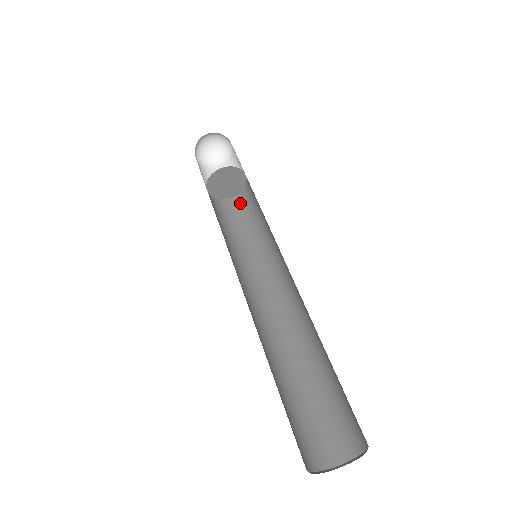
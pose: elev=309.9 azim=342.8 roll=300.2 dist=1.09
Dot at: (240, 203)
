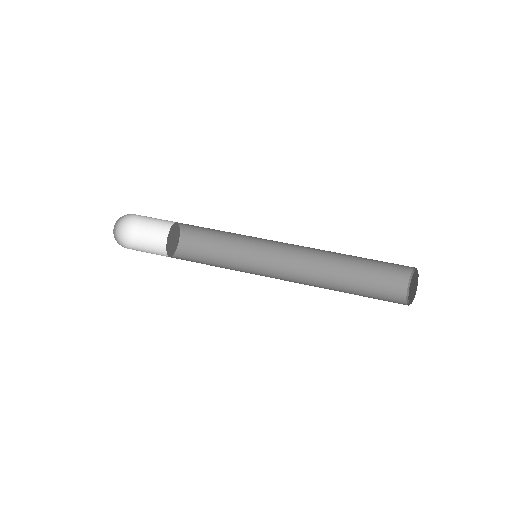
Dot at: (184, 256)
